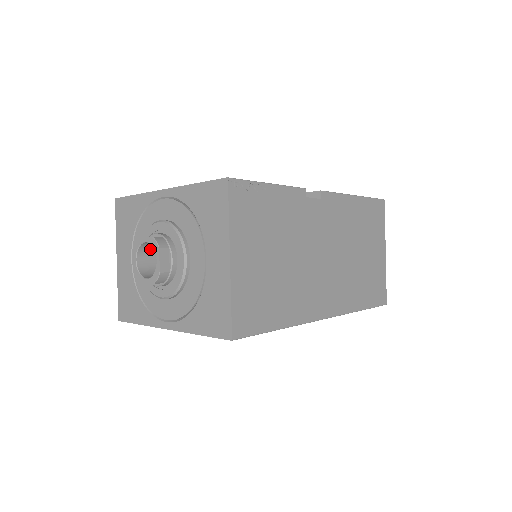
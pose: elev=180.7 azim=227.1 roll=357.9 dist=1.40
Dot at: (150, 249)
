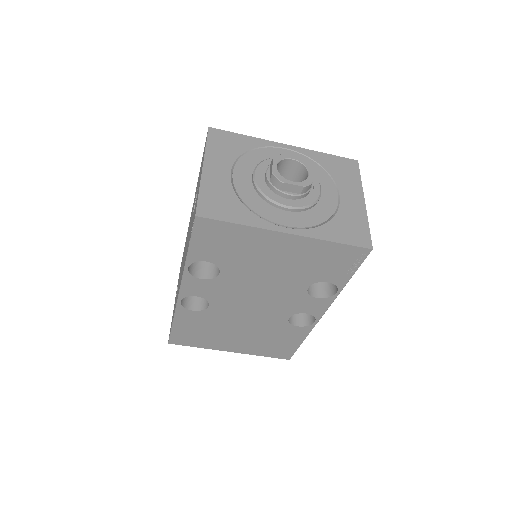
Dot at: occluded
